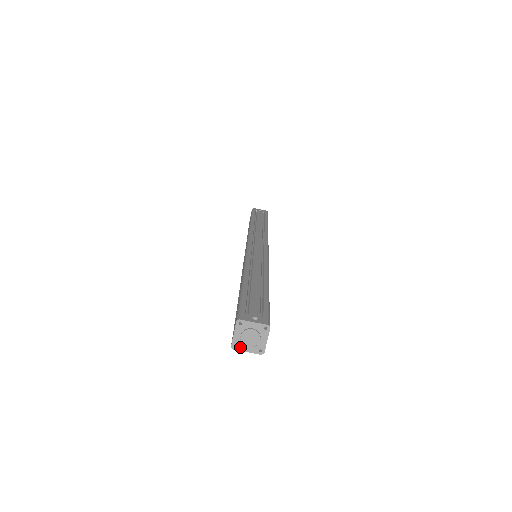
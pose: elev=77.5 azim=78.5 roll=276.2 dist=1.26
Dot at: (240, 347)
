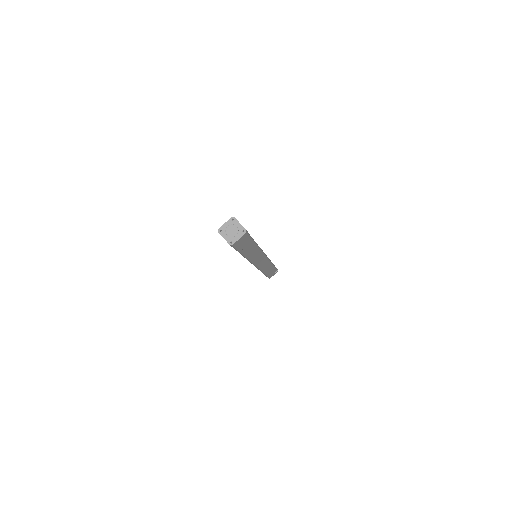
Dot at: (222, 233)
